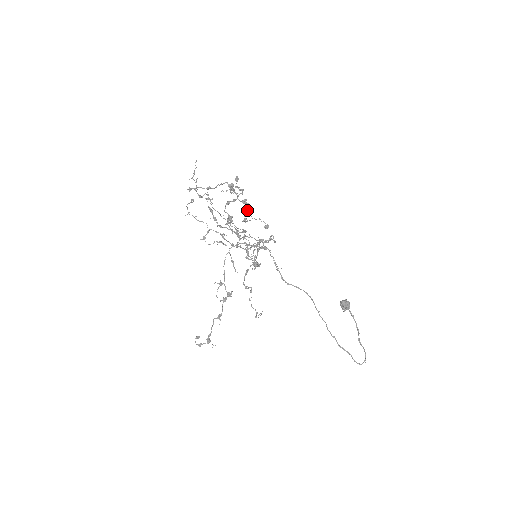
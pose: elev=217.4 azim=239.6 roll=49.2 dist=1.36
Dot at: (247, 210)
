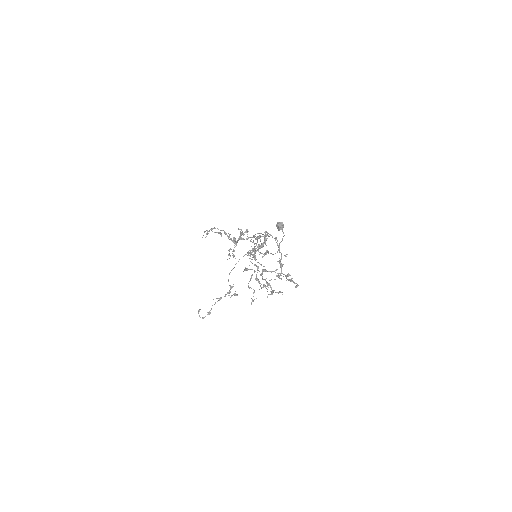
Dot at: occluded
